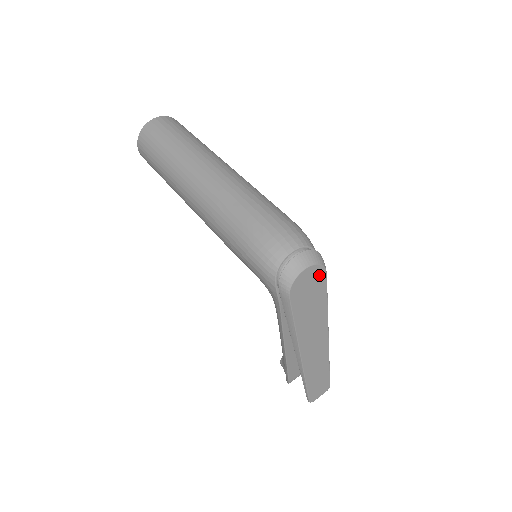
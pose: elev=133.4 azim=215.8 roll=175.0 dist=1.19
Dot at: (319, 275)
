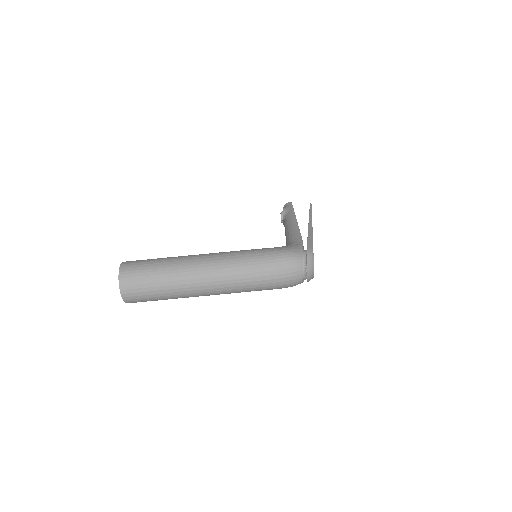
Dot at: occluded
